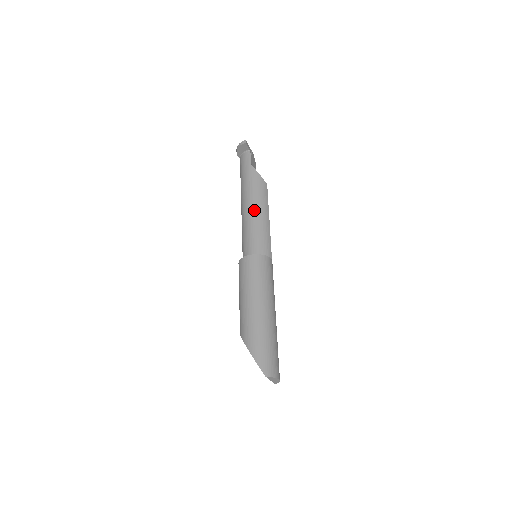
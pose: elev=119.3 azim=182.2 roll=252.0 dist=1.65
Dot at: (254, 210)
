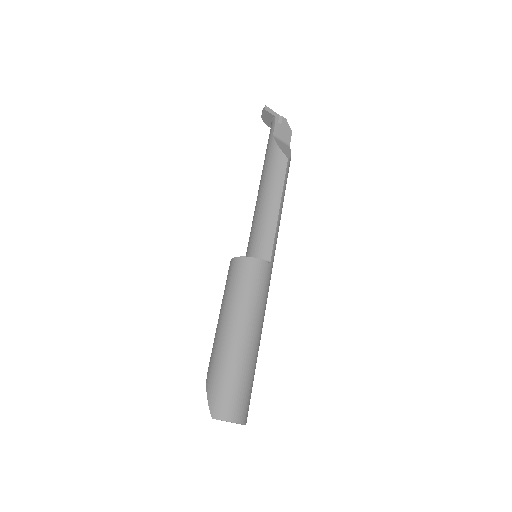
Dot at: (262, 196)
